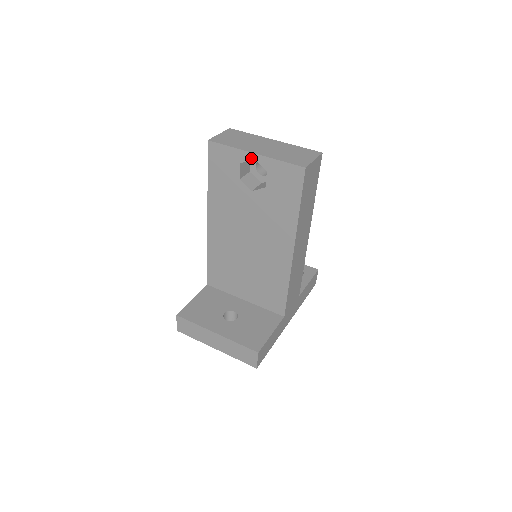
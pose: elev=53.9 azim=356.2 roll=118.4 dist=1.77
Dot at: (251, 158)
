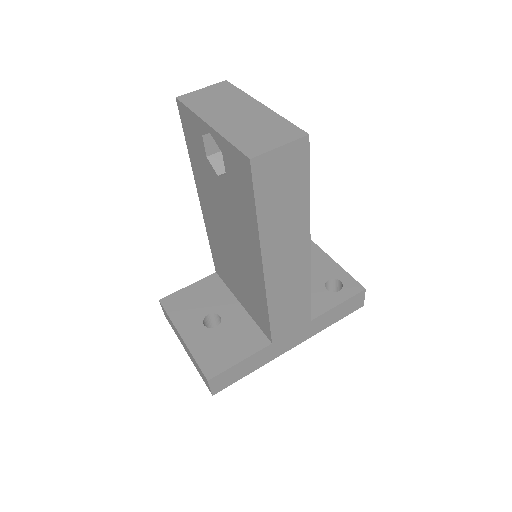
Dot at: (207, 131)
